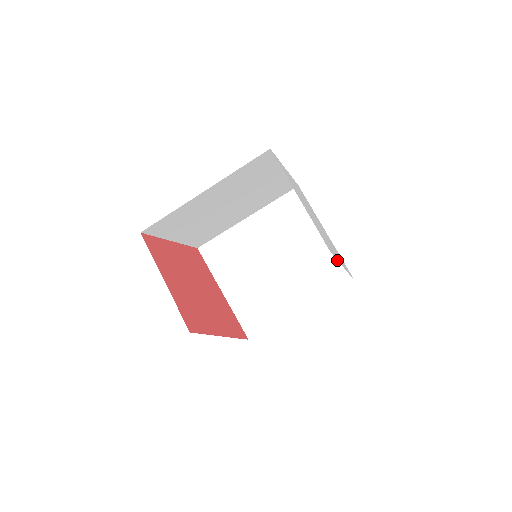
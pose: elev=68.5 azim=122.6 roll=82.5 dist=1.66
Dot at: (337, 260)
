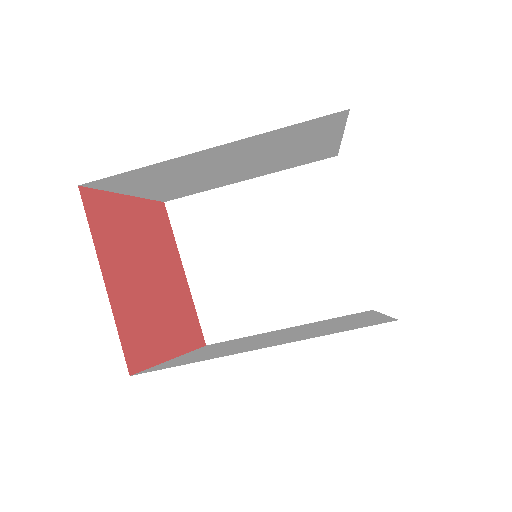
Dot at: (358, 276)
